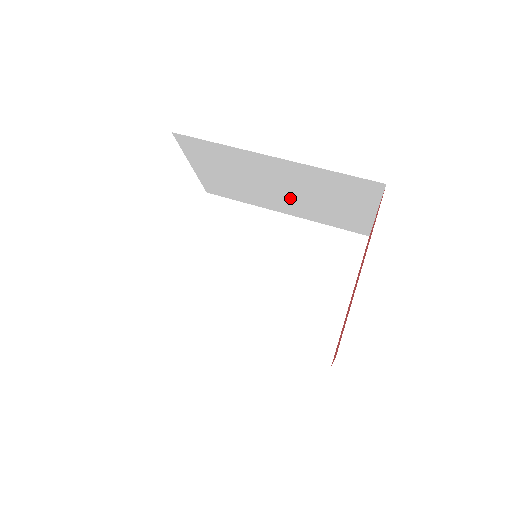
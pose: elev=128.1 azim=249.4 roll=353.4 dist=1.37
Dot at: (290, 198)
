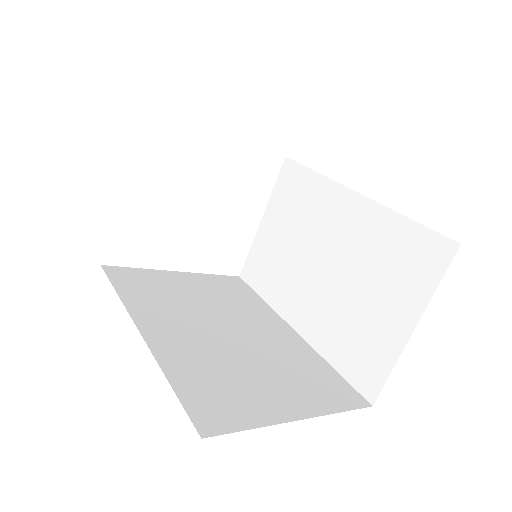
Dot at: (323, 287)
